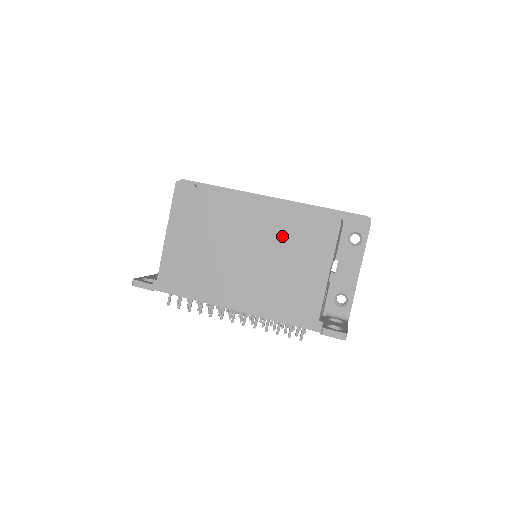
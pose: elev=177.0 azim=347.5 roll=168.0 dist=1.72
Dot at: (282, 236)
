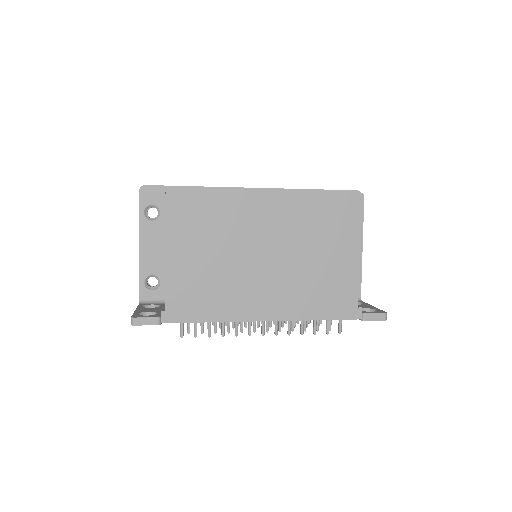
Dot at: (303, 227)
